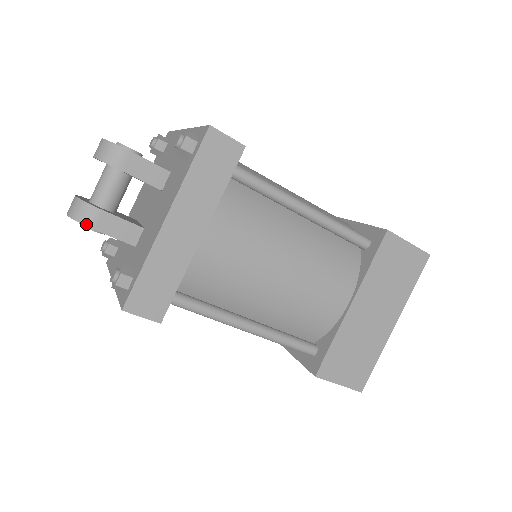
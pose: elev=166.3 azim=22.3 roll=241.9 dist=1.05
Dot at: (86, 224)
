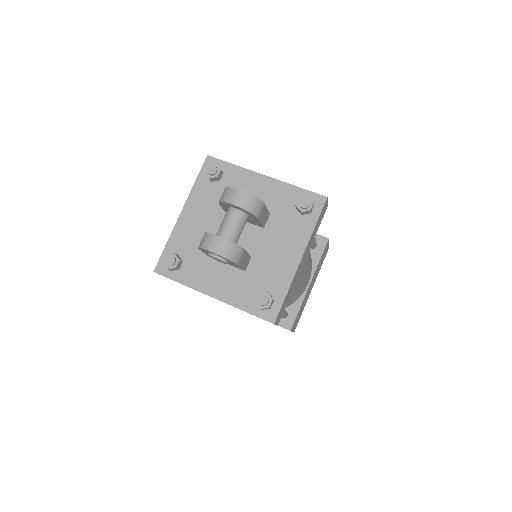
Dot at: (236, 262)
